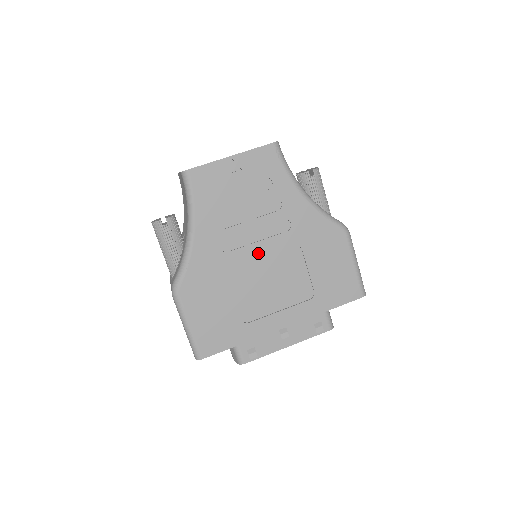
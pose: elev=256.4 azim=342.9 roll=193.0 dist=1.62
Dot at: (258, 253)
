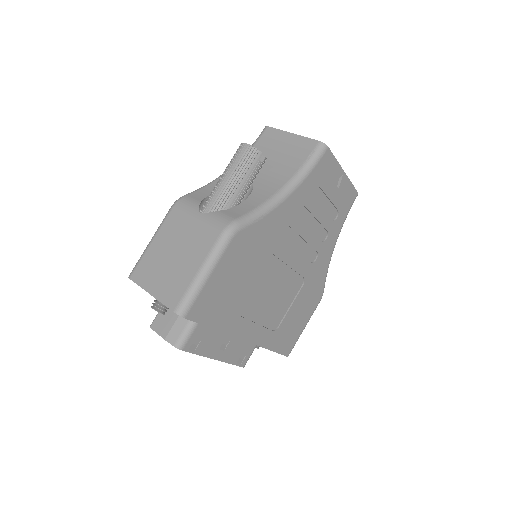
Dot at: (290, 260)
